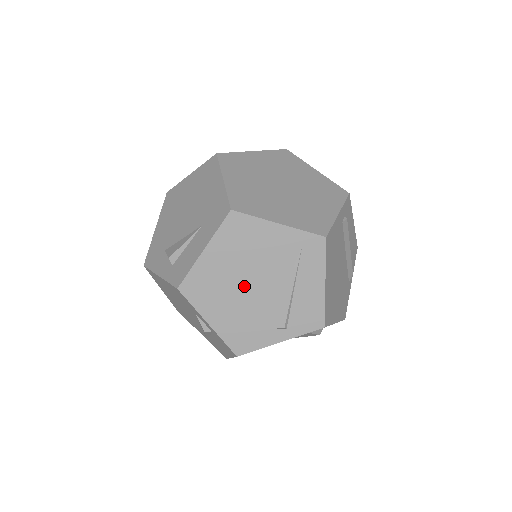
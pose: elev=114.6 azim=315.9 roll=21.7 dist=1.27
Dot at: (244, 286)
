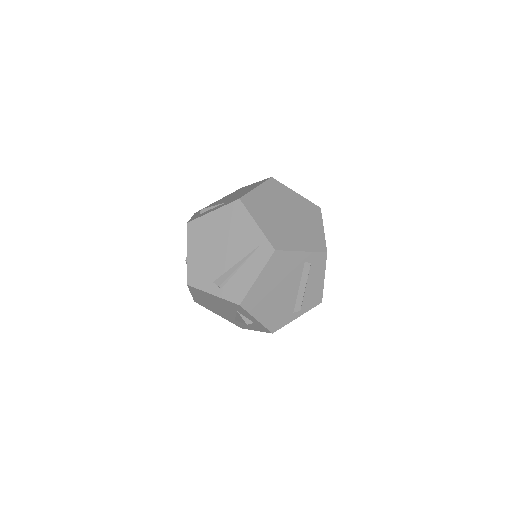
Dot at: (217, 246)
